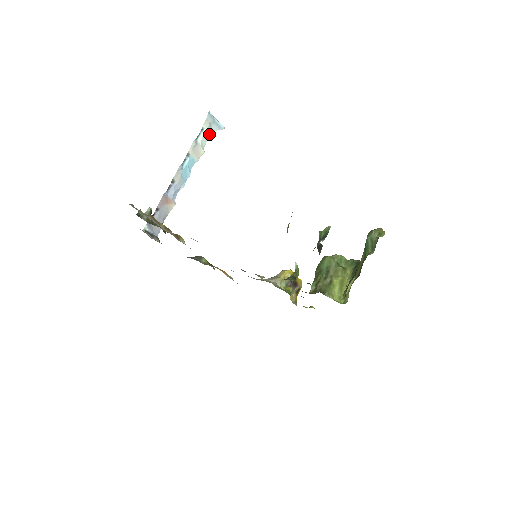
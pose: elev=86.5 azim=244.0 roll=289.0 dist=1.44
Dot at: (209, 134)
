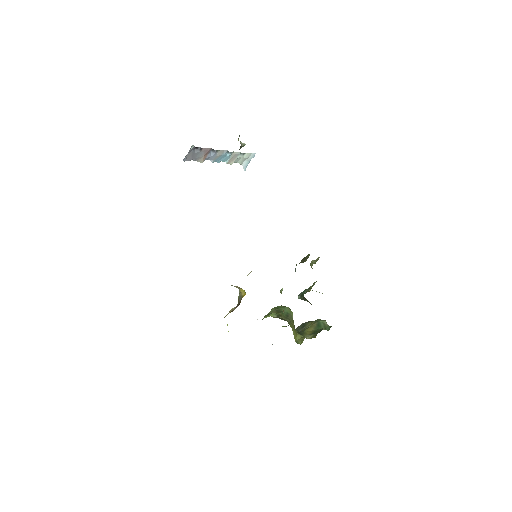
Dot at: (240, 161)
